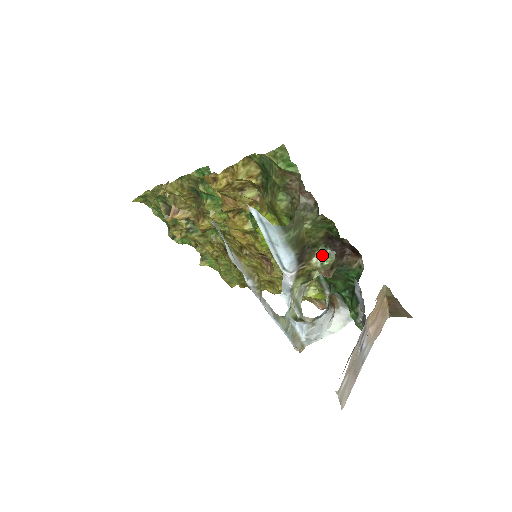
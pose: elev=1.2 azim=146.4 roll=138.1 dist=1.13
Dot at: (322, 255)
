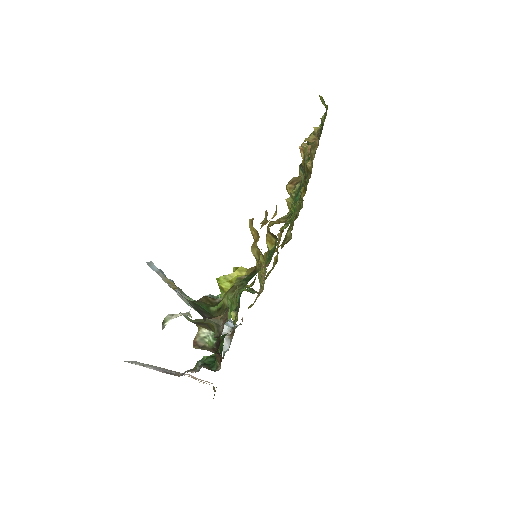
Dot at: (212, 336)
